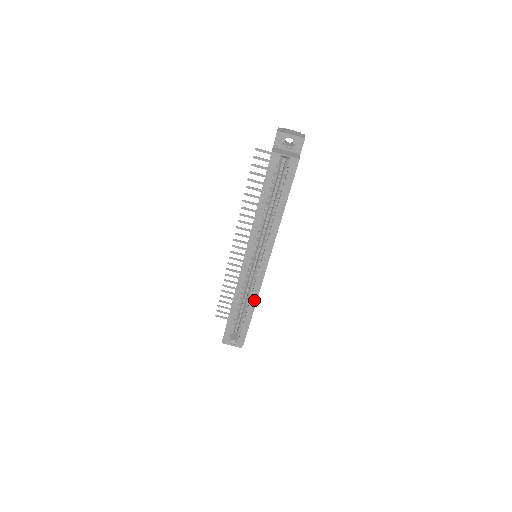
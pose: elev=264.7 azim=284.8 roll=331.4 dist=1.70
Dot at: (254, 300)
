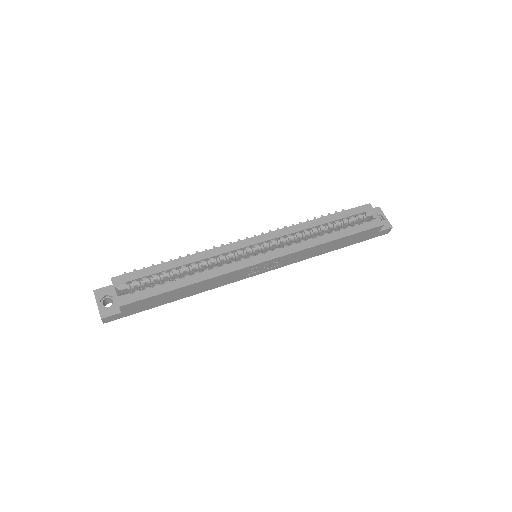
Dot at: (209, 275)
